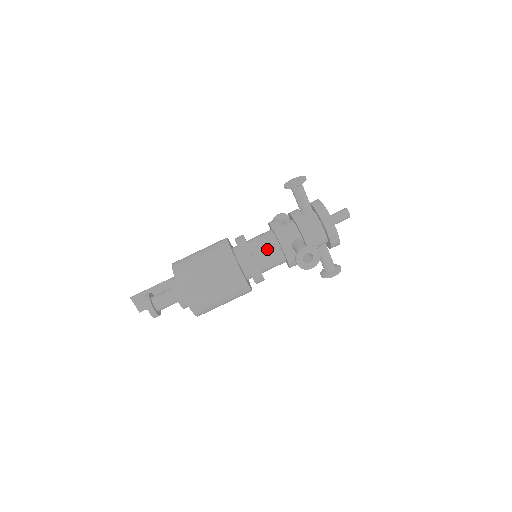
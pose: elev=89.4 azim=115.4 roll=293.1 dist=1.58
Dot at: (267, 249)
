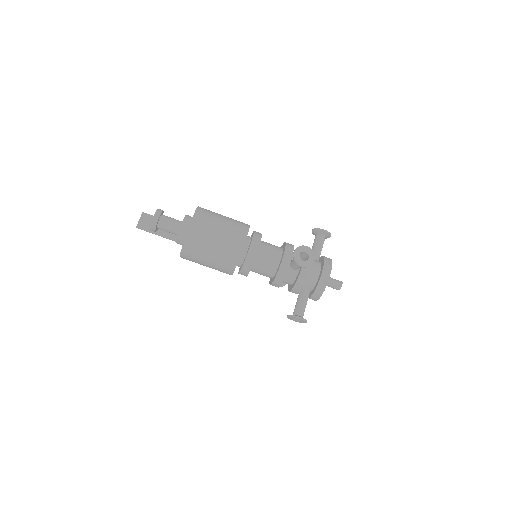
Dot at: (272, 249)
